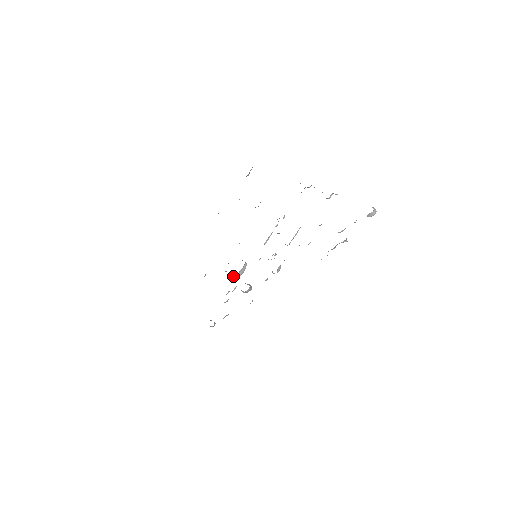
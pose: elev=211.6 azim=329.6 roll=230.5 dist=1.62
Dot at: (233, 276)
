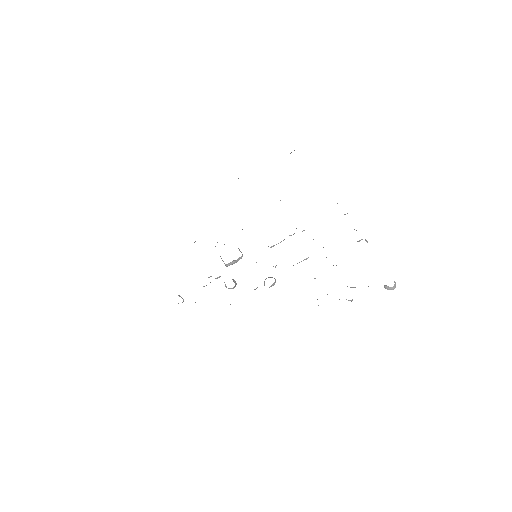
Dot at: (223, 261)
